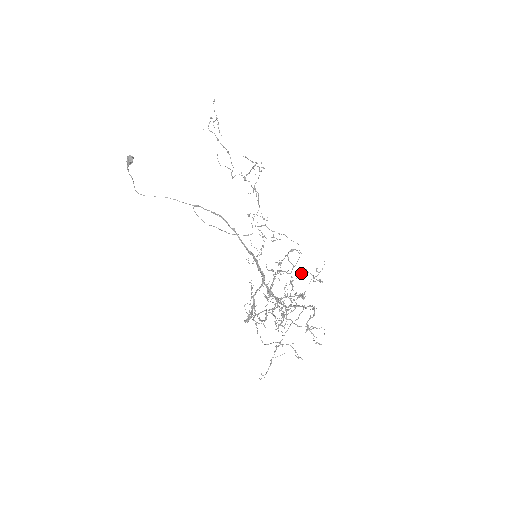
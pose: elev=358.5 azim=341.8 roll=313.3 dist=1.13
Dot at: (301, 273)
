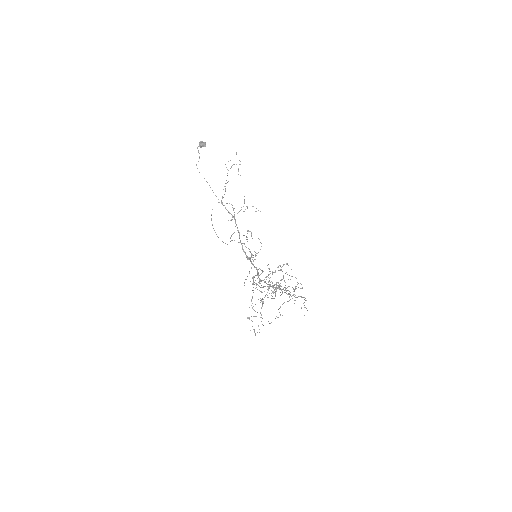
Dot at: occluded
